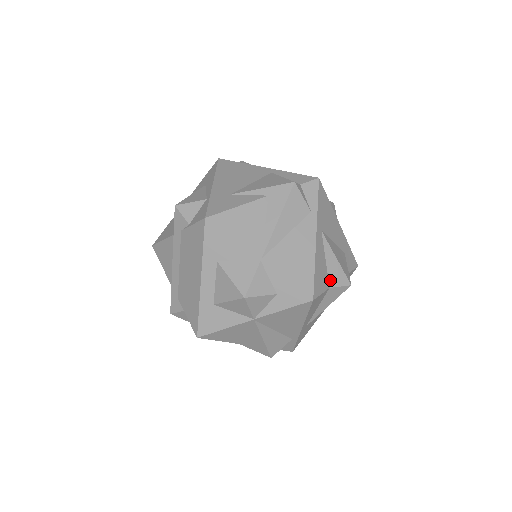
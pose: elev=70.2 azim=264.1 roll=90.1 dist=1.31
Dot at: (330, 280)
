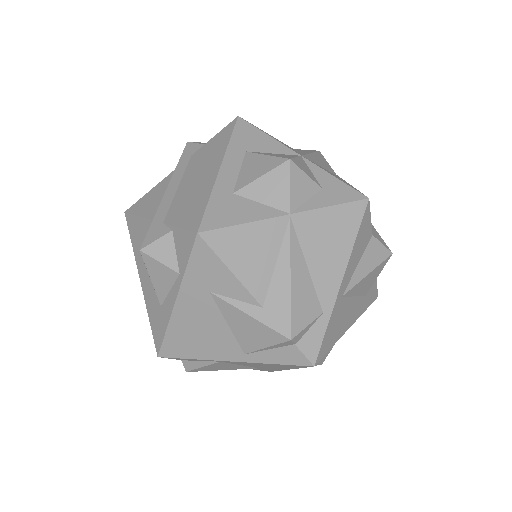
Dot at: occluded
